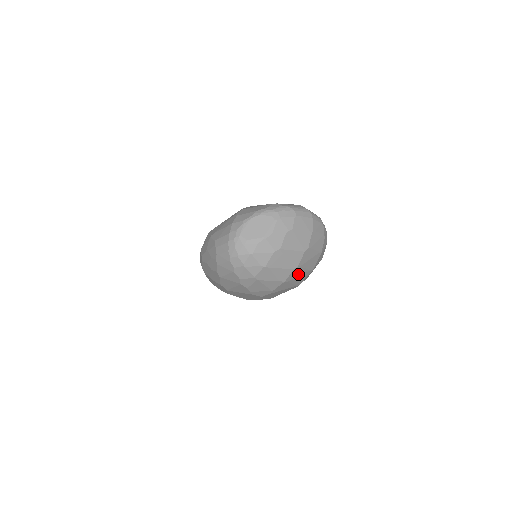
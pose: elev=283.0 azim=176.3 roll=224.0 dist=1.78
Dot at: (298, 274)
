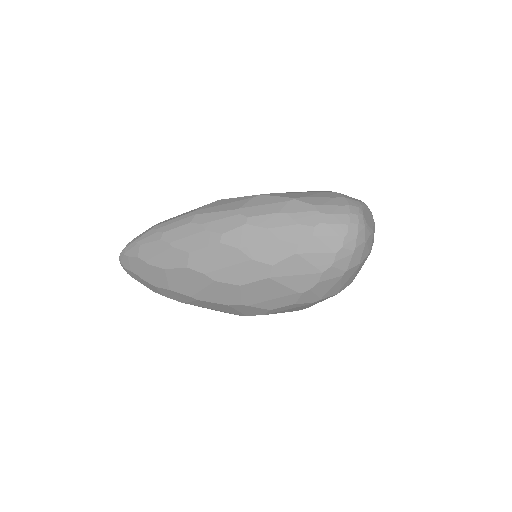
Dot at: occluded
